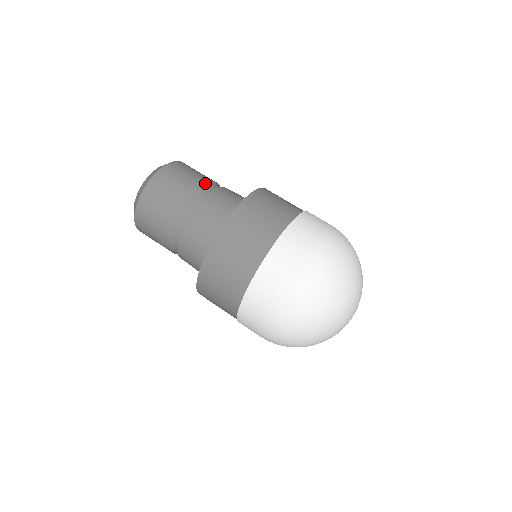
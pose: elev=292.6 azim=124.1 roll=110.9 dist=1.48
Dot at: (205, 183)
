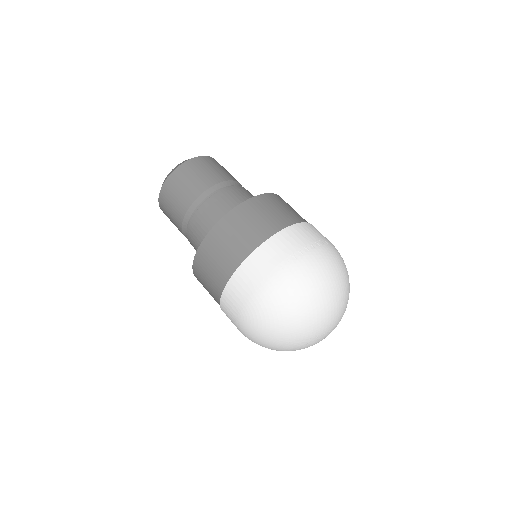
Dot at: (241, 185)
